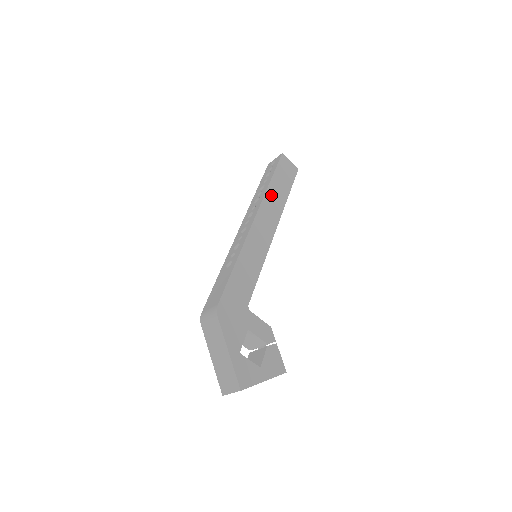
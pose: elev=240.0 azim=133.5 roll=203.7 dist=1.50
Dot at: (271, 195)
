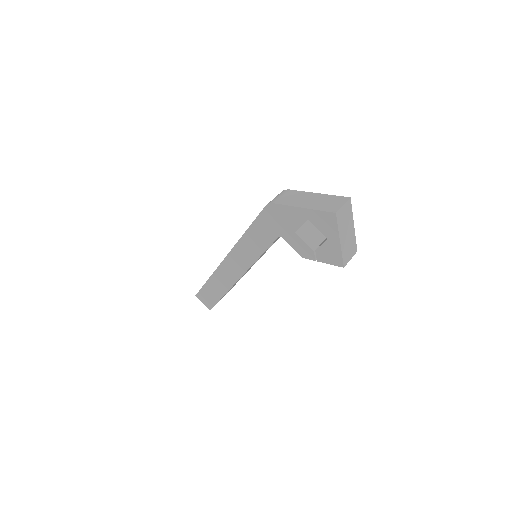
Dot at: occluded
